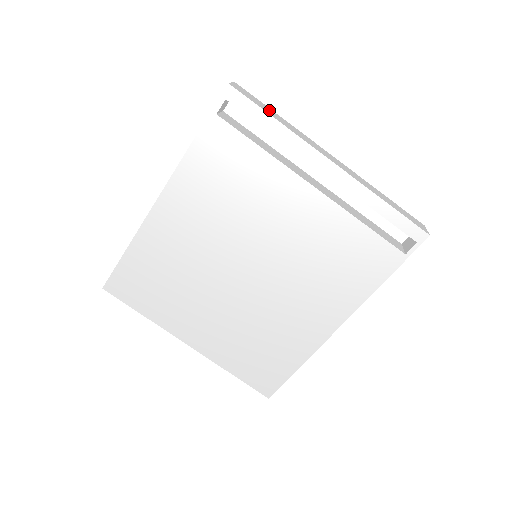
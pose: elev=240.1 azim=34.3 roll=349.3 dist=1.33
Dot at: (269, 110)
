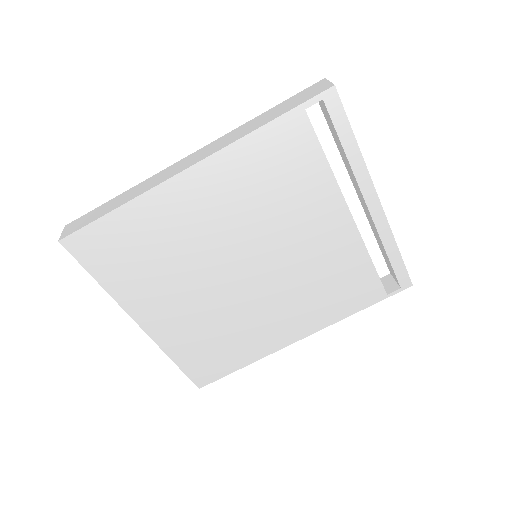
Dot at: occluded
